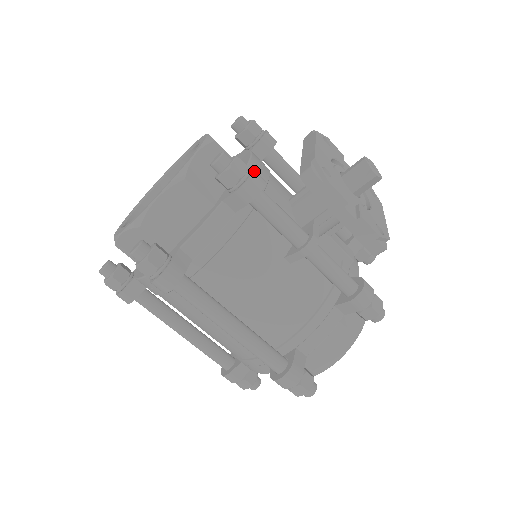
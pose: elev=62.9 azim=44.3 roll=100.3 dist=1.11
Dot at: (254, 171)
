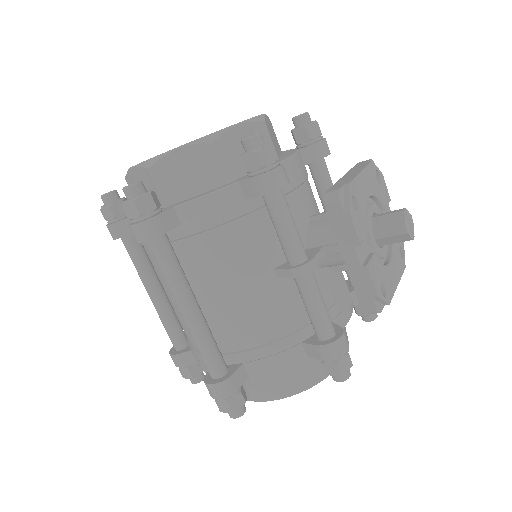
Dot at: (281, 166)
